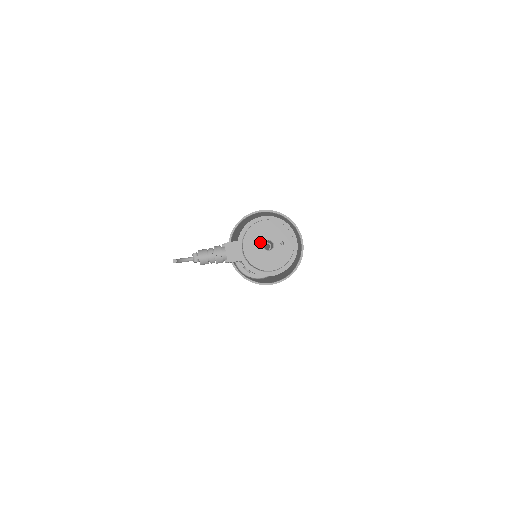
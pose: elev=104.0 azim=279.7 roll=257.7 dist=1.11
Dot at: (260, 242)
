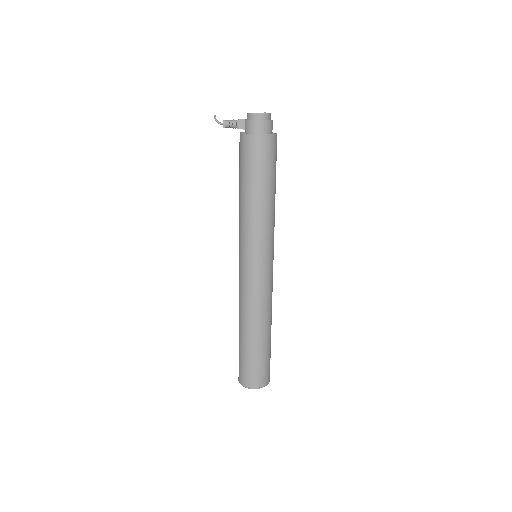
Dot at: occluded
